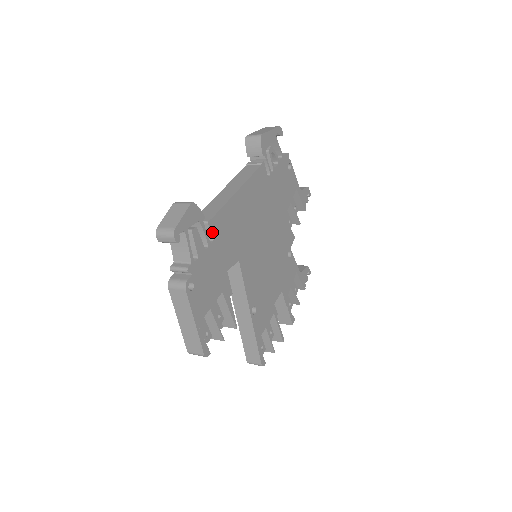
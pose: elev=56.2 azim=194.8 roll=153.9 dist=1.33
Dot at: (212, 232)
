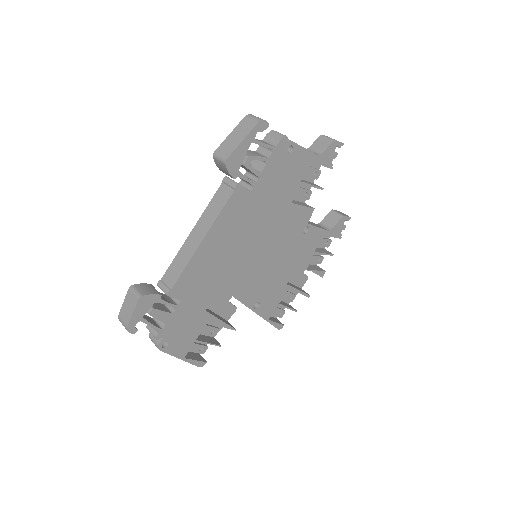
Dot at: (176, 297)
